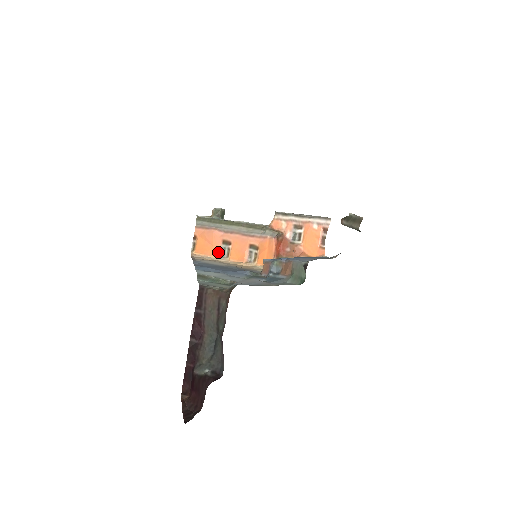
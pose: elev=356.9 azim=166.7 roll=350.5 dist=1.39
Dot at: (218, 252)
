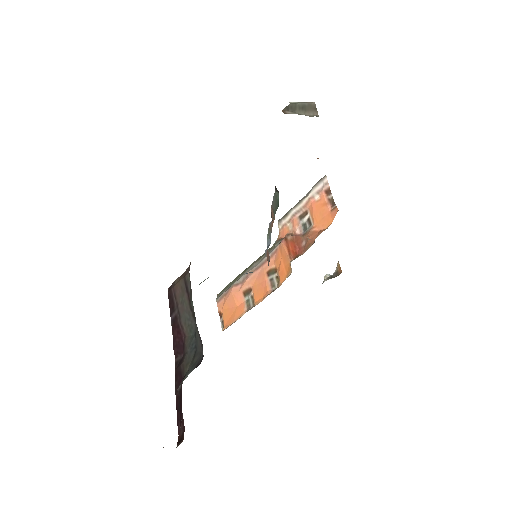
Dot at: (243, 308)
